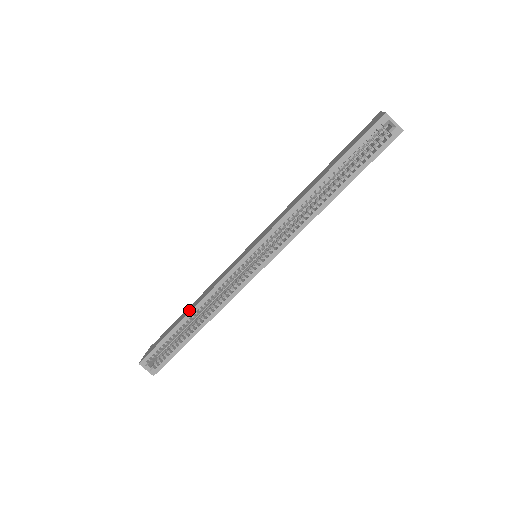
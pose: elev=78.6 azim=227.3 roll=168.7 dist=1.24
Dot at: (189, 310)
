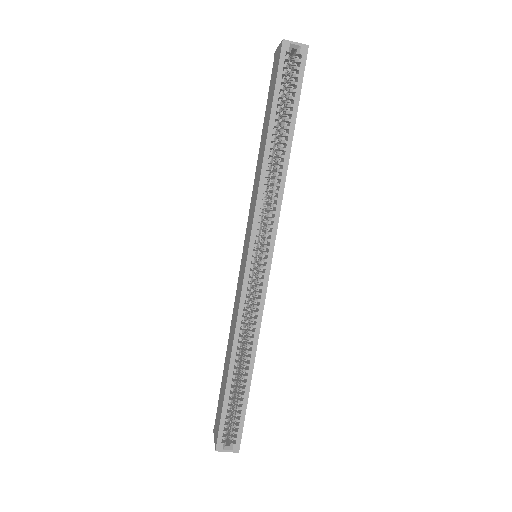
Dot at: (229, 355)
